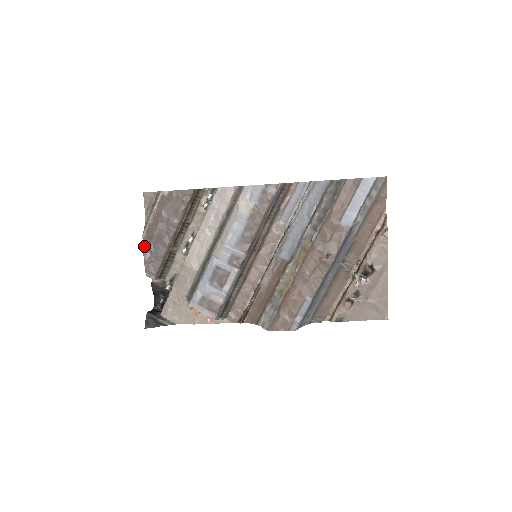
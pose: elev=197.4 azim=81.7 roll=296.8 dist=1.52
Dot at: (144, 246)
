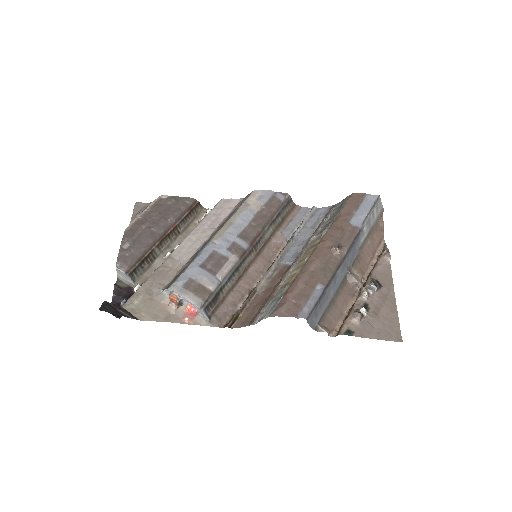
Dot at: (124, 237)
